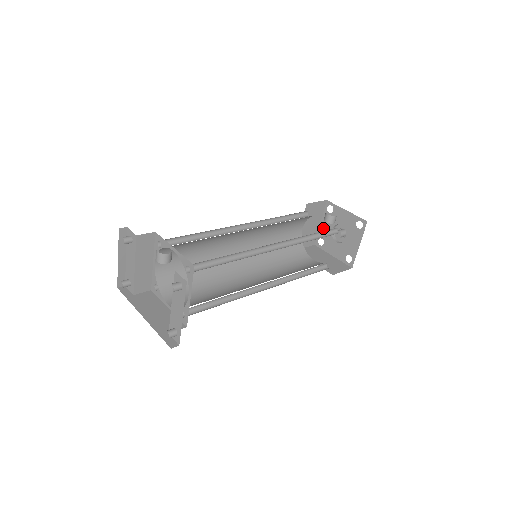
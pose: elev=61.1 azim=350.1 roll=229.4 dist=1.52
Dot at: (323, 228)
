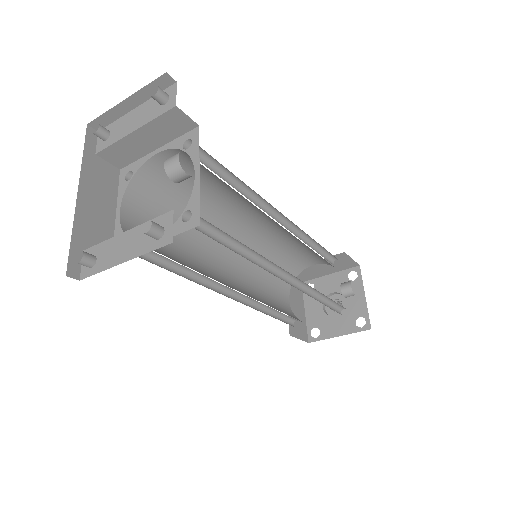
Dot at: (326, 281)
